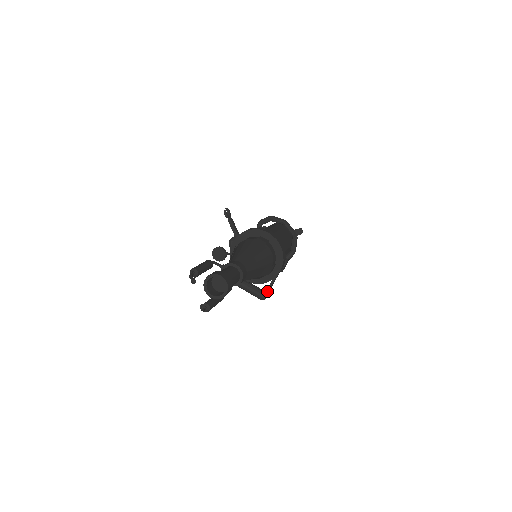
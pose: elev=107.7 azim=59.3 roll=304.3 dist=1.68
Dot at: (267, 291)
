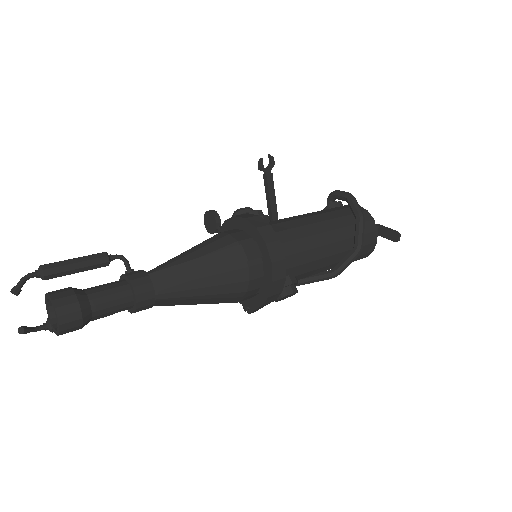
Dot at: (253, 308)
